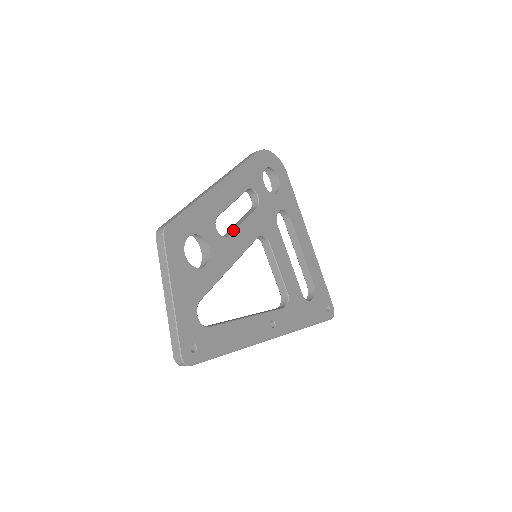
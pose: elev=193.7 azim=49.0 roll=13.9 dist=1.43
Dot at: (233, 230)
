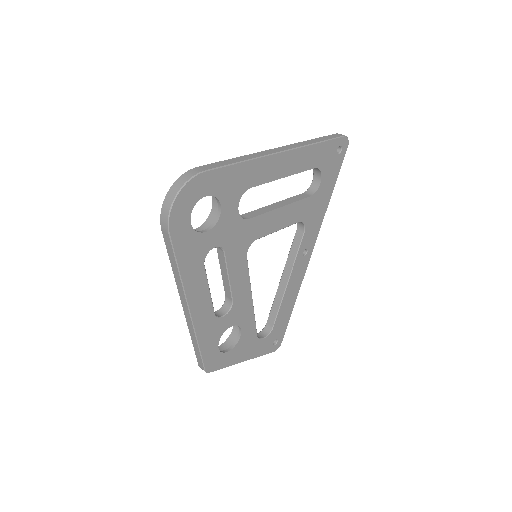
Dot at: (230, 293)
